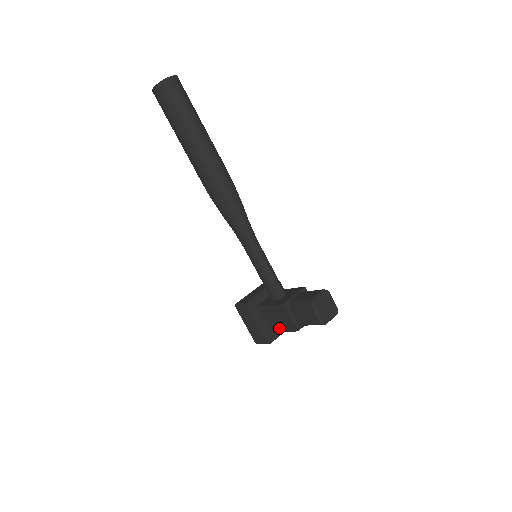
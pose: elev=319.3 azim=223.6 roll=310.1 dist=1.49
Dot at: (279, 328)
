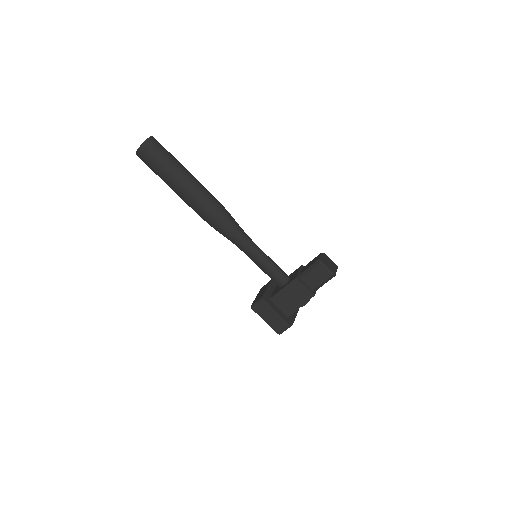
Dot at: (296, 305)
